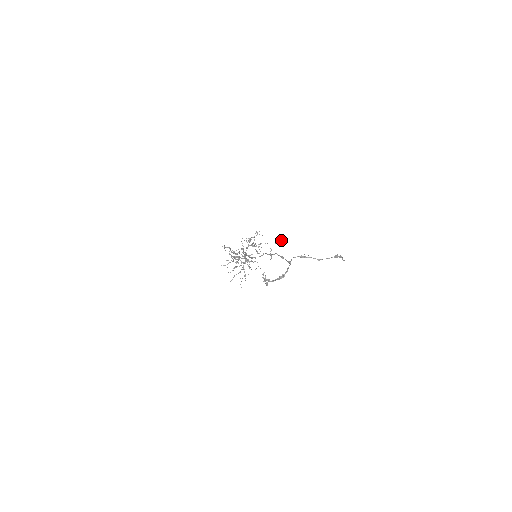
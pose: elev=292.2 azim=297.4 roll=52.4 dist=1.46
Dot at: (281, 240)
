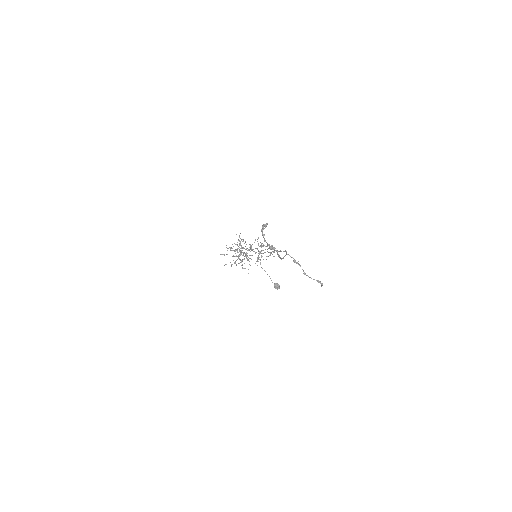
Dot at: (277, 283)
